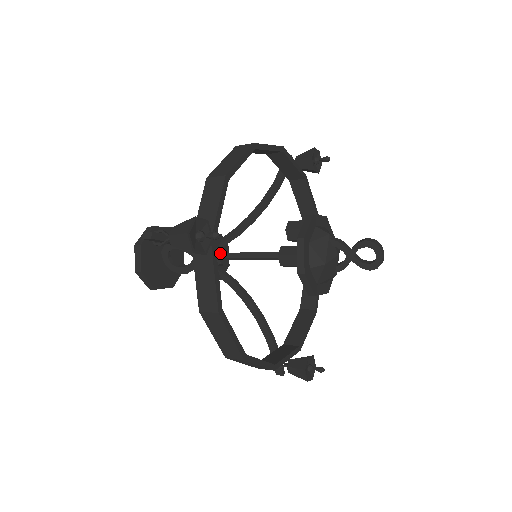
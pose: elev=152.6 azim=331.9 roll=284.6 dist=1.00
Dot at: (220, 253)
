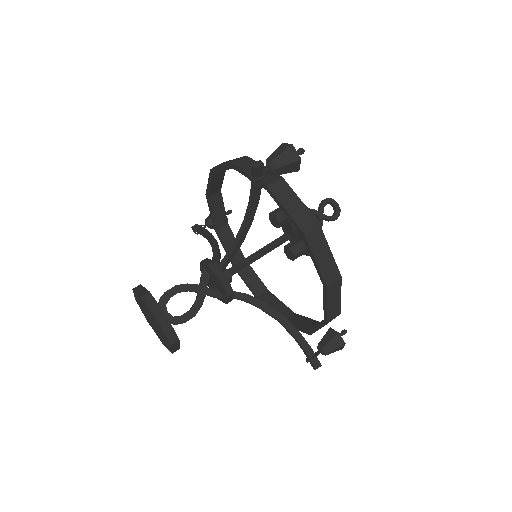
Dot at: (226, 269)
